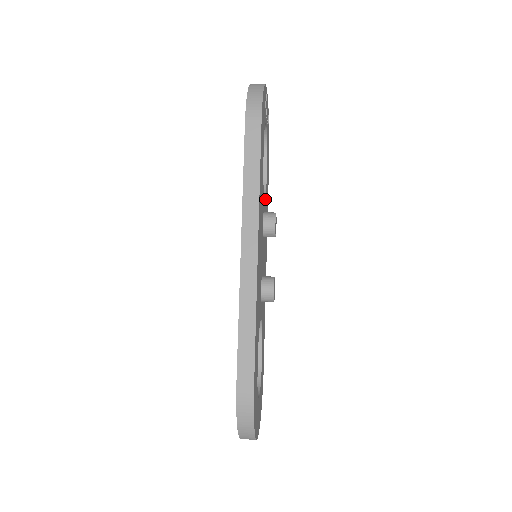
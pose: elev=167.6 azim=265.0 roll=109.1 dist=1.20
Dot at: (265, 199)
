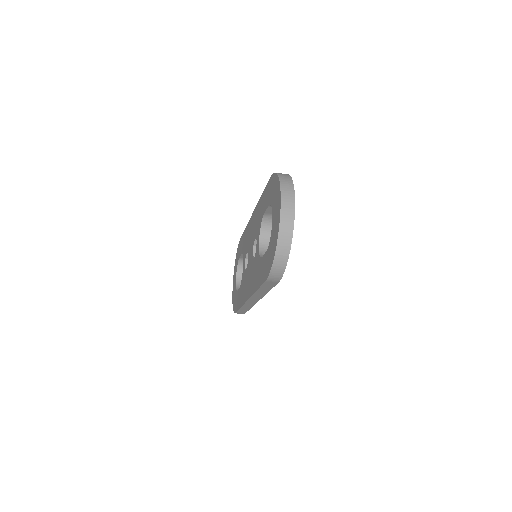
Dot at: occluded
